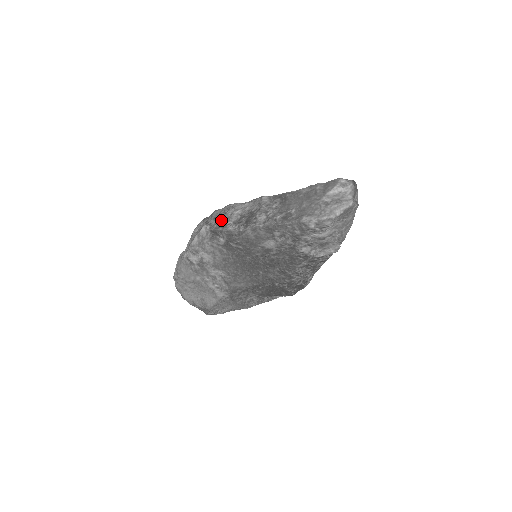
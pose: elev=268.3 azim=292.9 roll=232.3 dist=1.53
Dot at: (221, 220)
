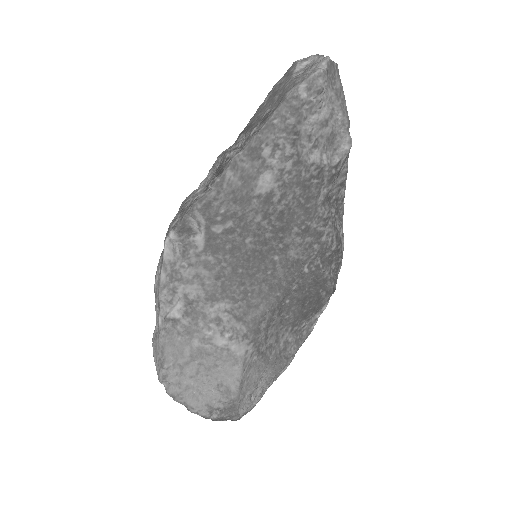
Dot at: (183, 209)
